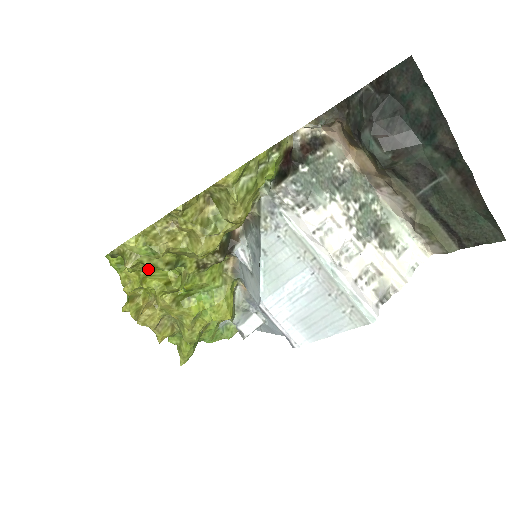
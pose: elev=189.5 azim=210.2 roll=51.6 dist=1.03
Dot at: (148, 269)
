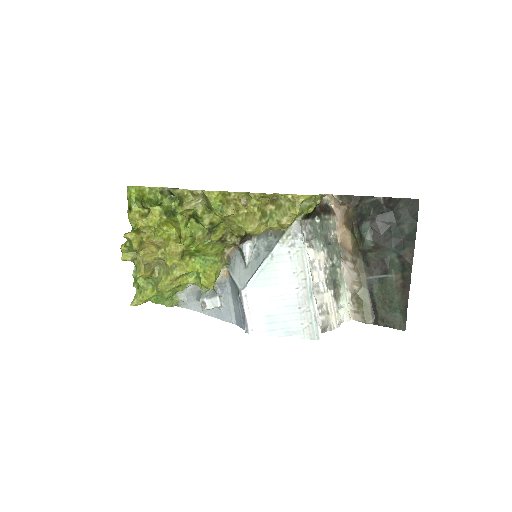
Dot at: (170, 218)
